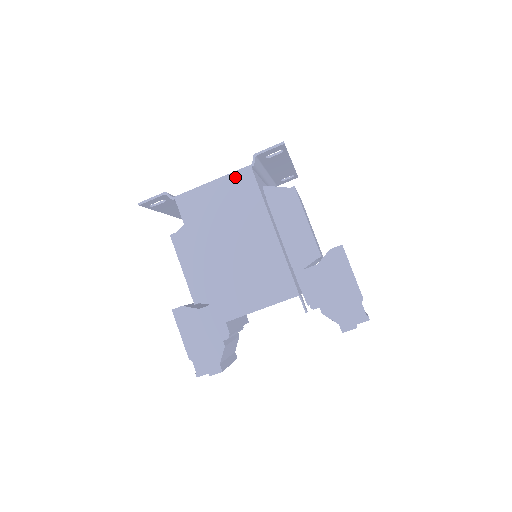
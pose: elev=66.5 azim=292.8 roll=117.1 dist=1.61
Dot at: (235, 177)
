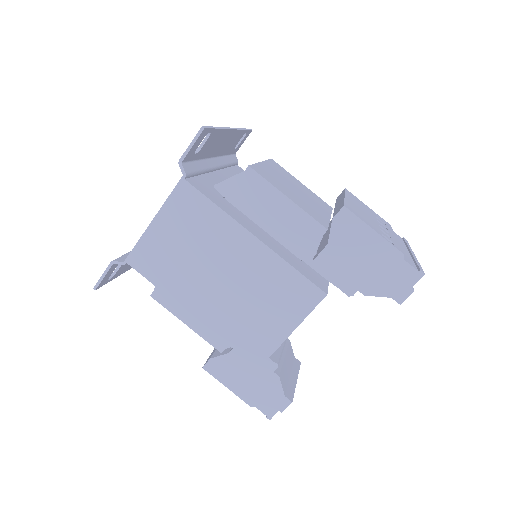
Dot at: (174, 201)
